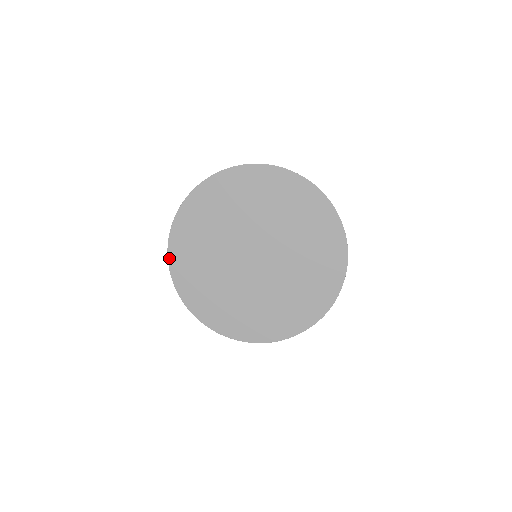
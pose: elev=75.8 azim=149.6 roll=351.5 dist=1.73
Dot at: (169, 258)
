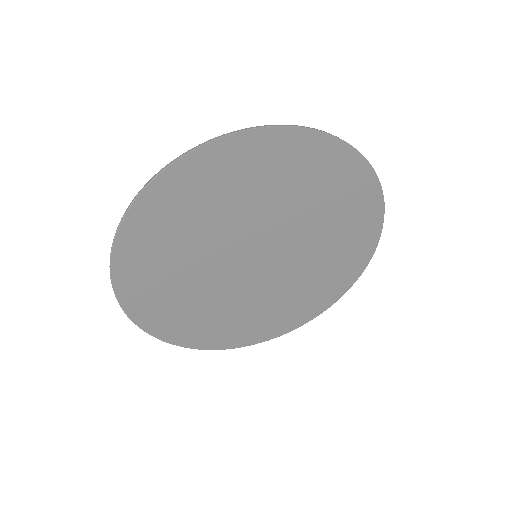
Dot at: (138, 324)
